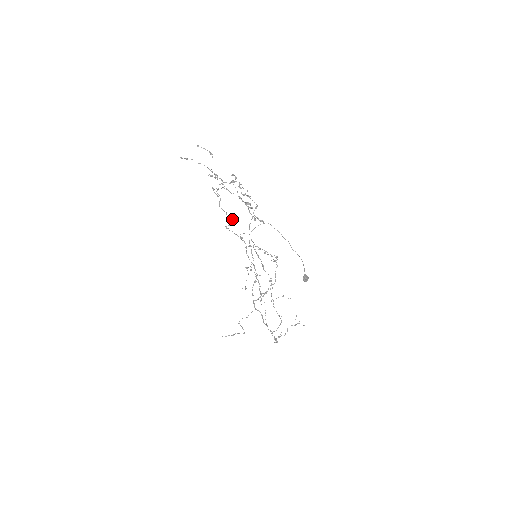
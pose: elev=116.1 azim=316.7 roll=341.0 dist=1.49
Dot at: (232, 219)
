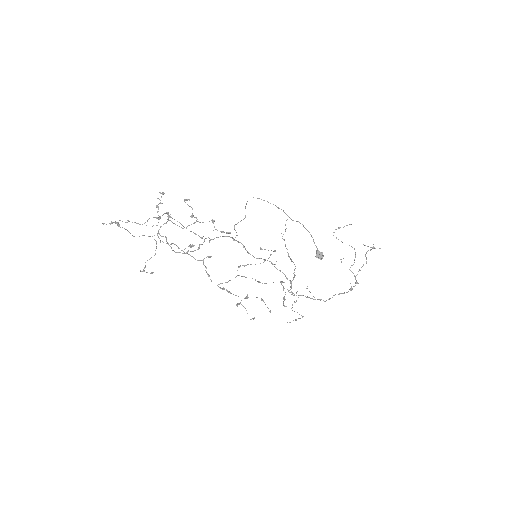
Dot at: occluded
